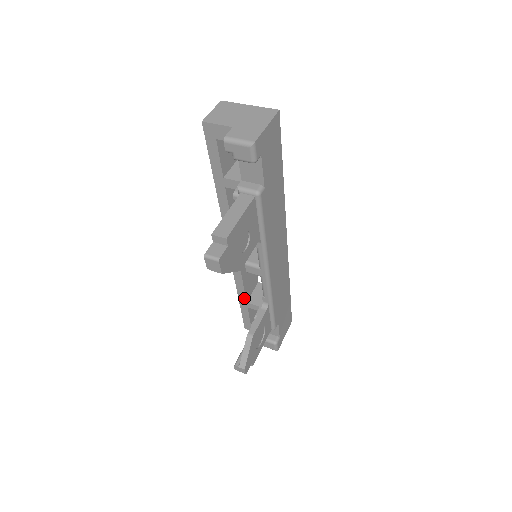
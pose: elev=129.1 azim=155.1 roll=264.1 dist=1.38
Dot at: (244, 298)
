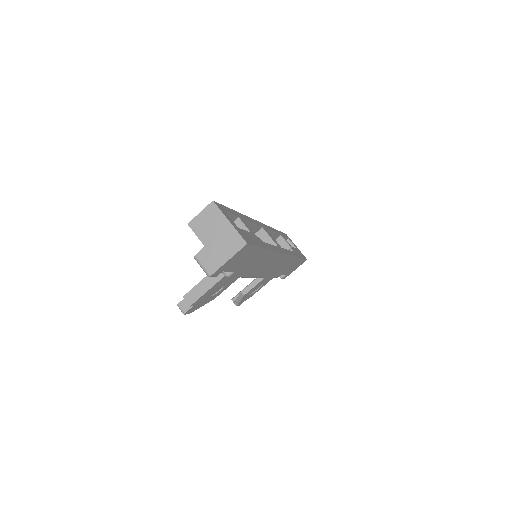
Dot at: occluded
